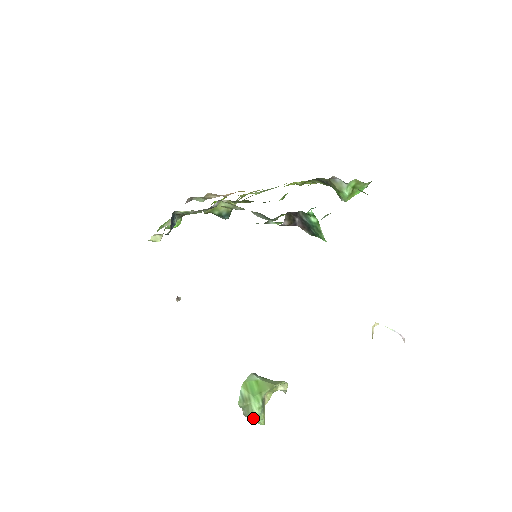
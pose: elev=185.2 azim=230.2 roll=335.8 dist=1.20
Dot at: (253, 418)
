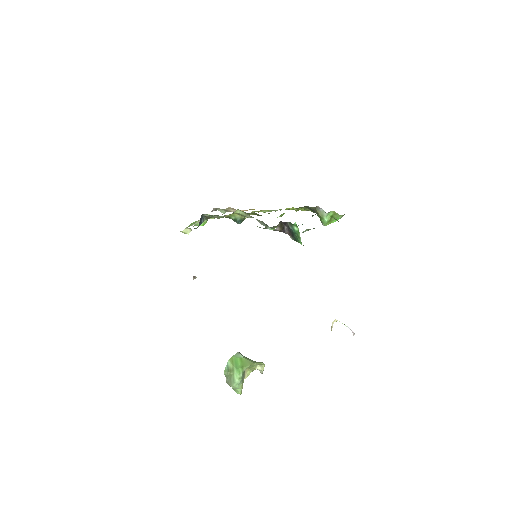
Dot at: (233, 385)
